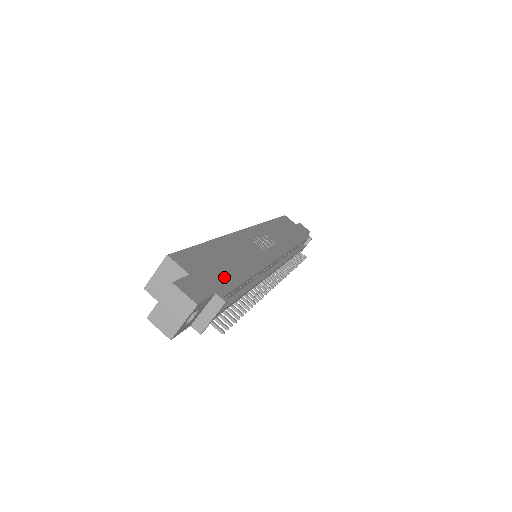
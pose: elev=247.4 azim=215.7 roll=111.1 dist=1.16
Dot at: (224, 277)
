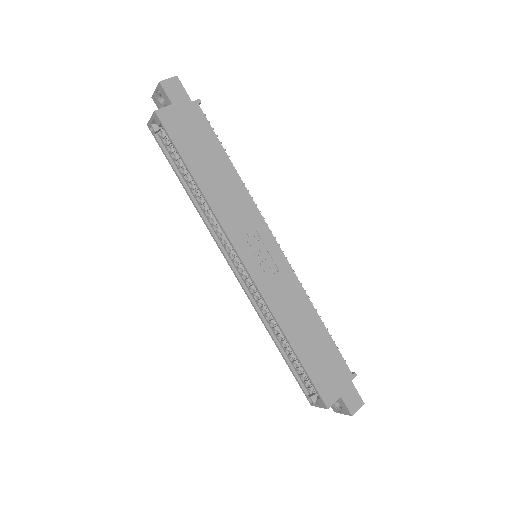
Dot at: (334, 361)
